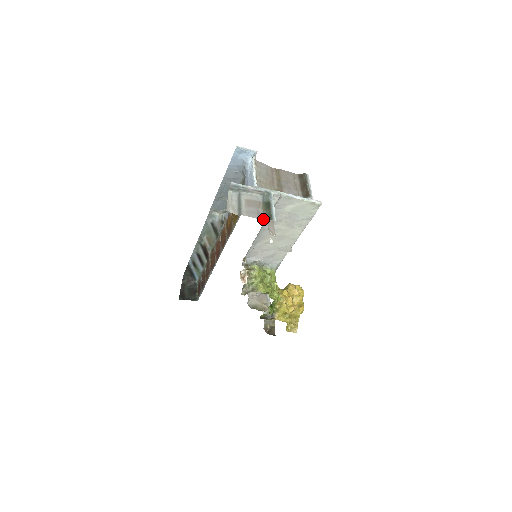
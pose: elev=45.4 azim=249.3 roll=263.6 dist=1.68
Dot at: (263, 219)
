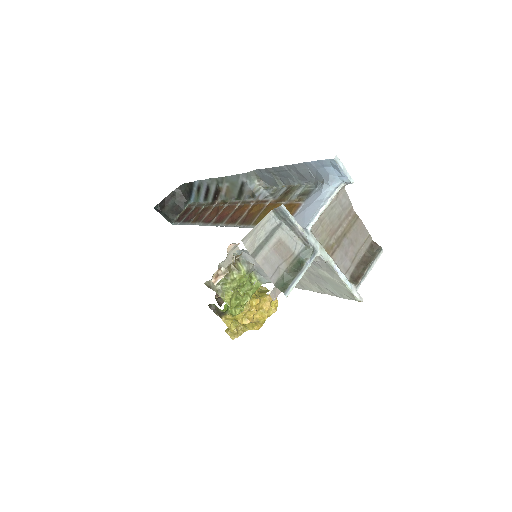
Dot at: (275, 282)
